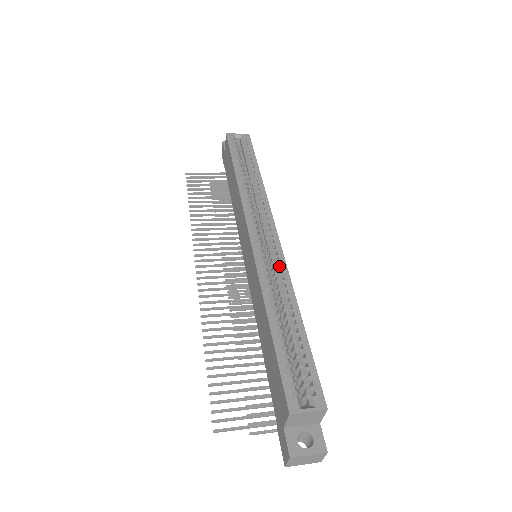
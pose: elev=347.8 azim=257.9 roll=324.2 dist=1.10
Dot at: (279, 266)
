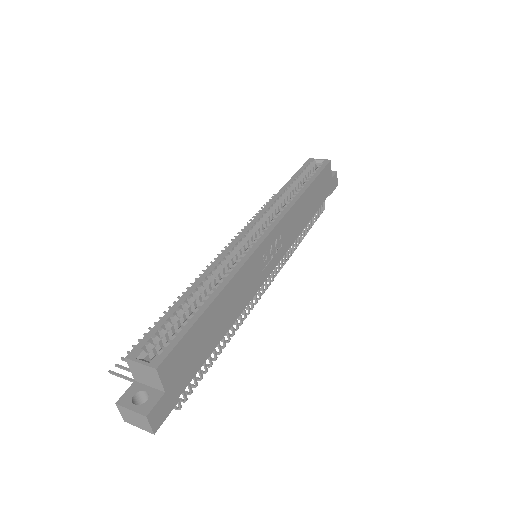
Dot at: occluded
